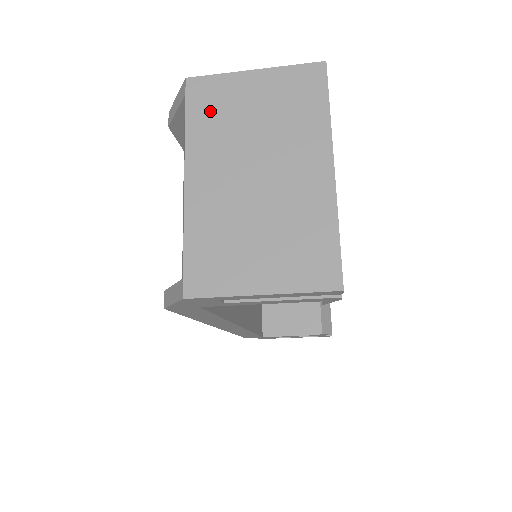
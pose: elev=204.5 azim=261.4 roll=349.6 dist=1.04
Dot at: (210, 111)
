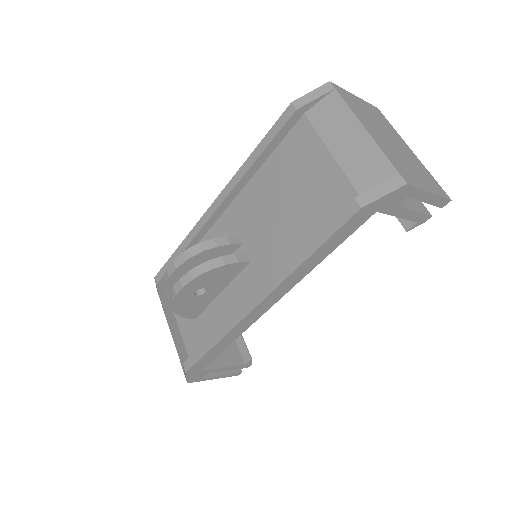
Dot at: (351, 102)
